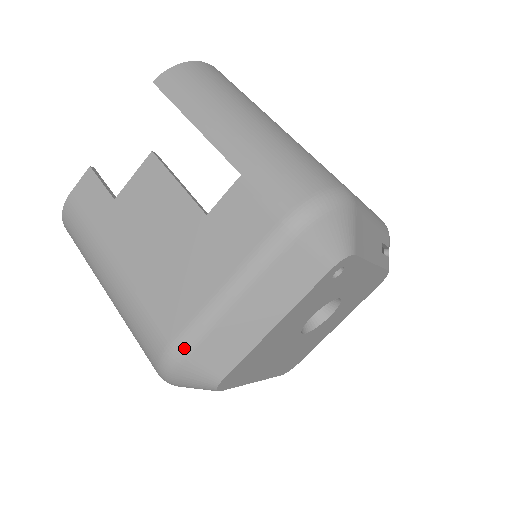
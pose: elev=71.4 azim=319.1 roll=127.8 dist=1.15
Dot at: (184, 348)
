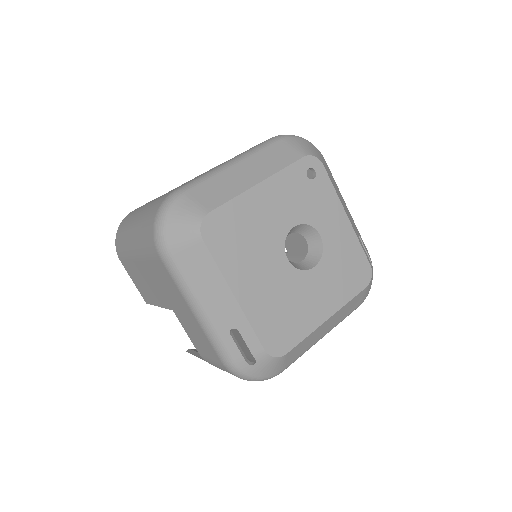
Dot at: (186, 187)
